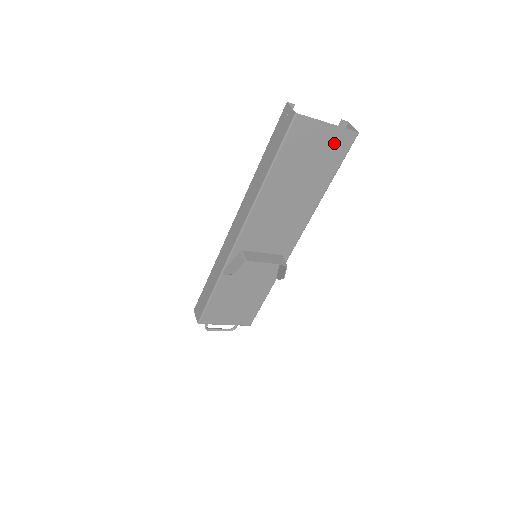
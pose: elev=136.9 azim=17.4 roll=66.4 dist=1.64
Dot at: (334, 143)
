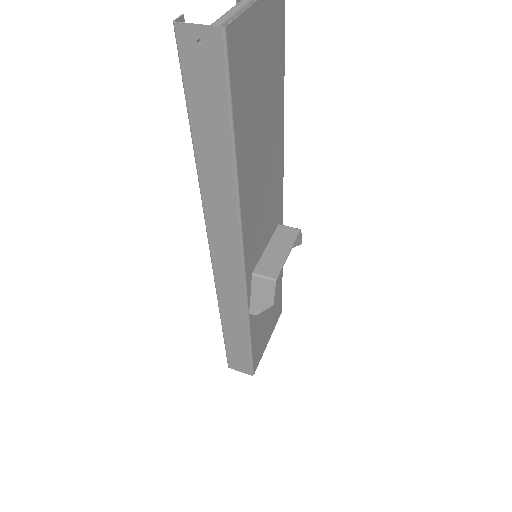
Dot at: (271, 25)
